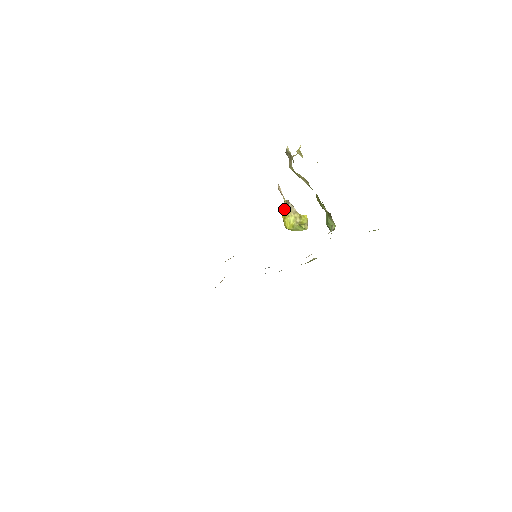
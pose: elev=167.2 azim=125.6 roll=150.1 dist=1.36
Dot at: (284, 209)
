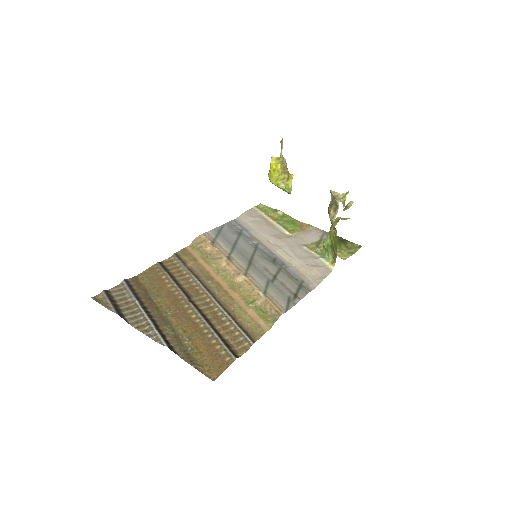
Dot at: (277, 164)
